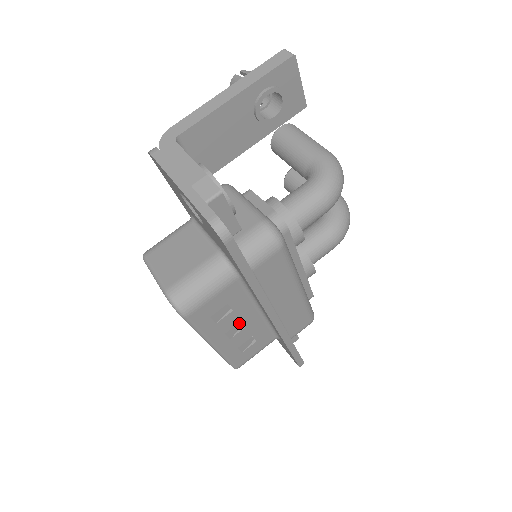
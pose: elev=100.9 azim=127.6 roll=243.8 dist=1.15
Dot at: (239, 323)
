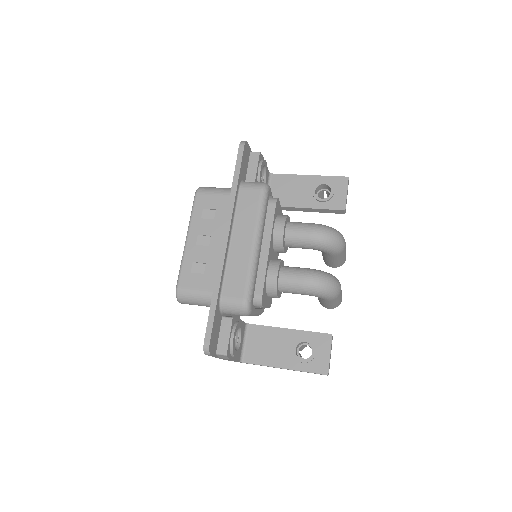
Dot at: (209, 241)
